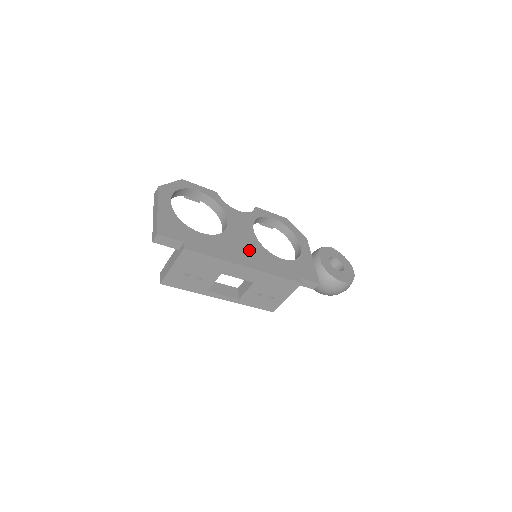
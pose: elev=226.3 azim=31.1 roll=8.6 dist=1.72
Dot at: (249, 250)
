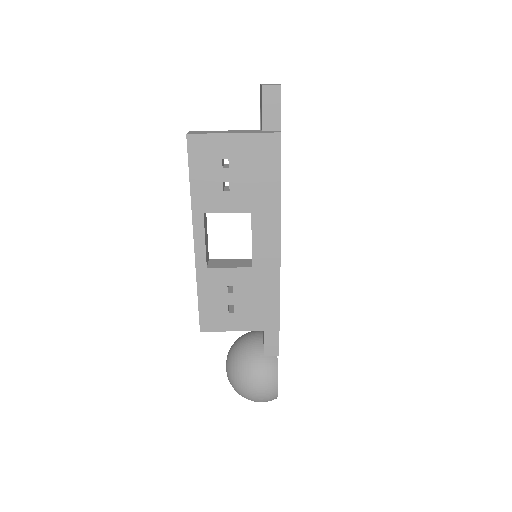
Dot at: occluded
